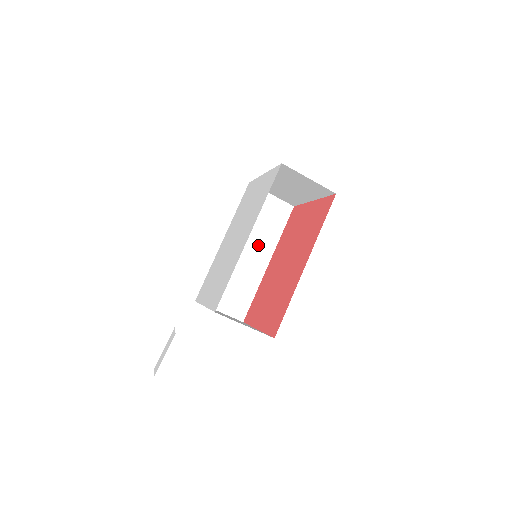
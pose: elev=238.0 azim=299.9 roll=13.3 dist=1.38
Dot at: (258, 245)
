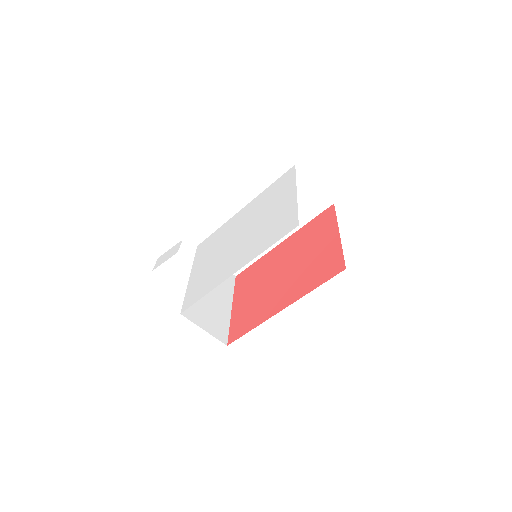
Dot at: occluded
